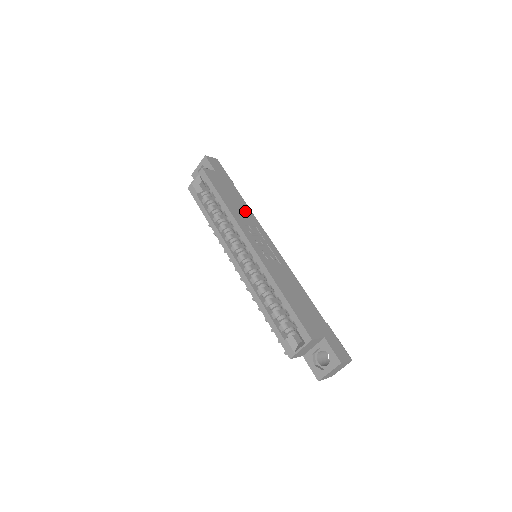
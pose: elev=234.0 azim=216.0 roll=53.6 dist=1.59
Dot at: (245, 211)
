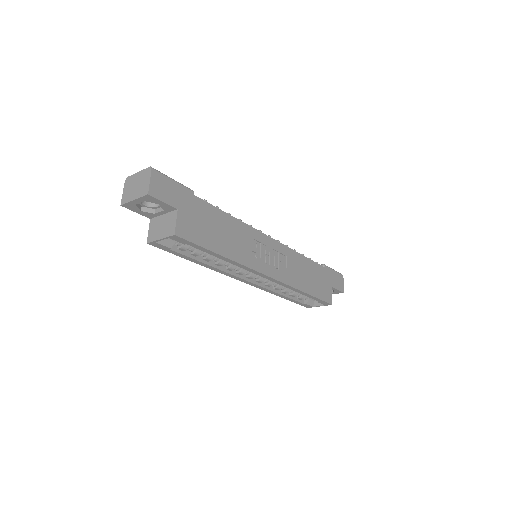
Dot at: (235, 231)
